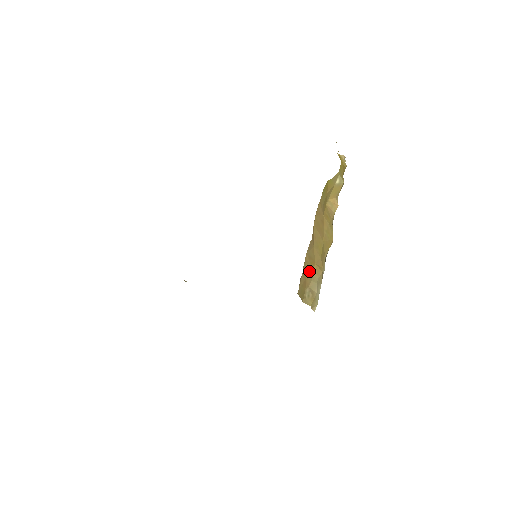
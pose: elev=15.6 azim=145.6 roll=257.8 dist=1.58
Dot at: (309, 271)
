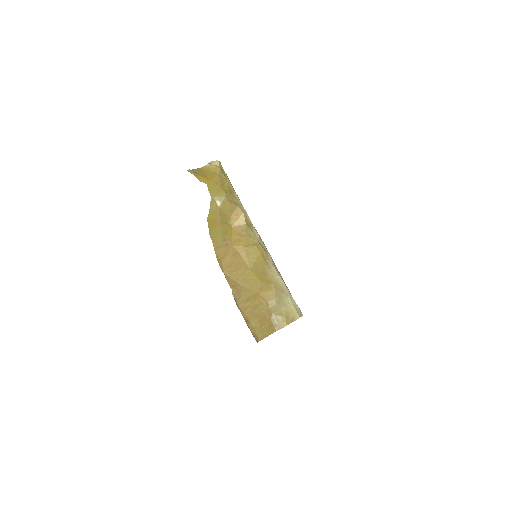
Dot at: (258, 307)
